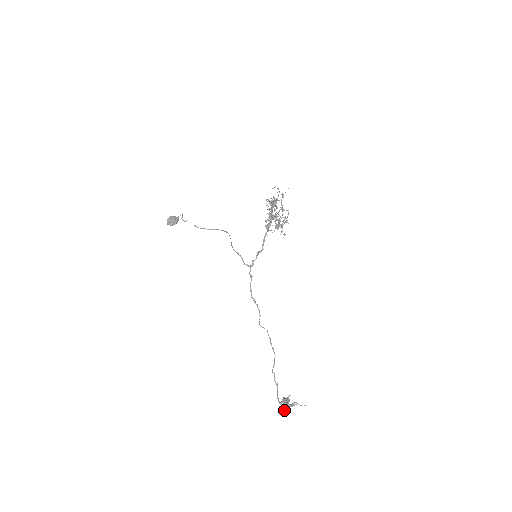
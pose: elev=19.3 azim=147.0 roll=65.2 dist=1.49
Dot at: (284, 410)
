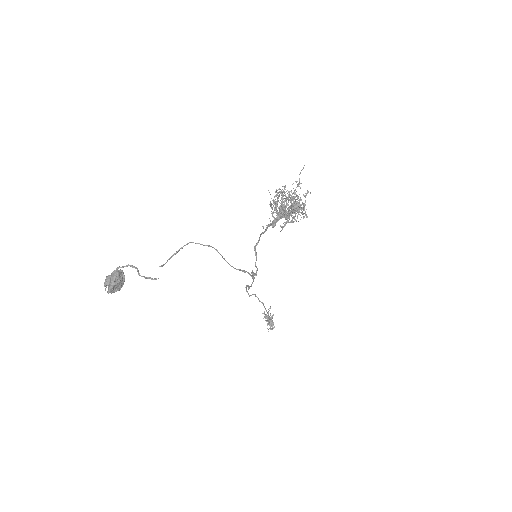
Dot at: occluded
